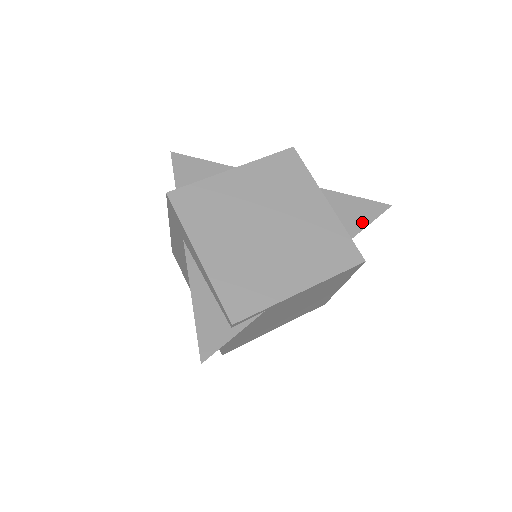
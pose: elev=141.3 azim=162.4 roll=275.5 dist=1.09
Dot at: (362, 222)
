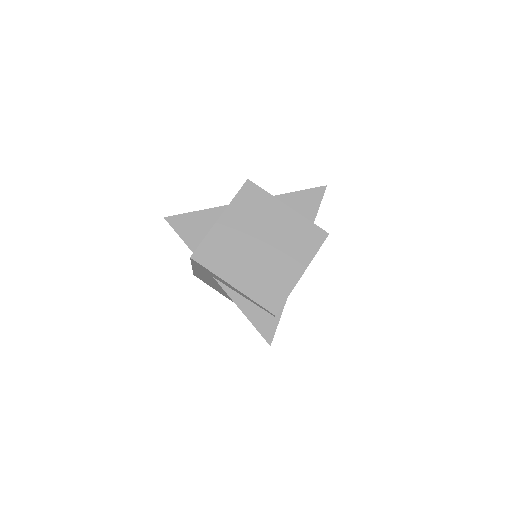
Dot at: (314, 207)
